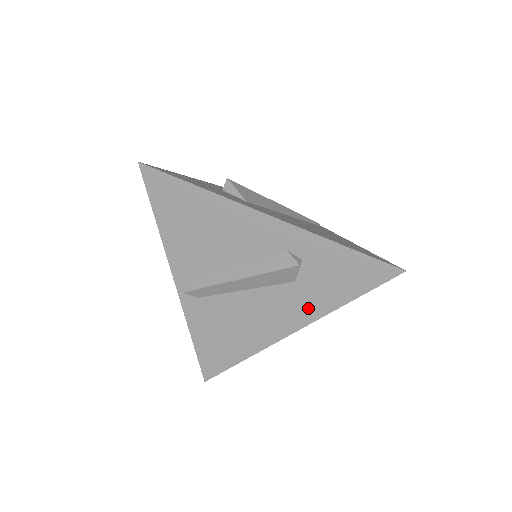
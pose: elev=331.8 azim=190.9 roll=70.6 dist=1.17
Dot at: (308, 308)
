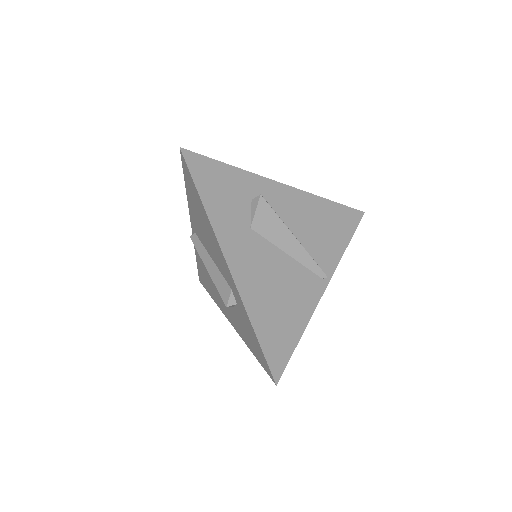
Dot at: (237, 325)
